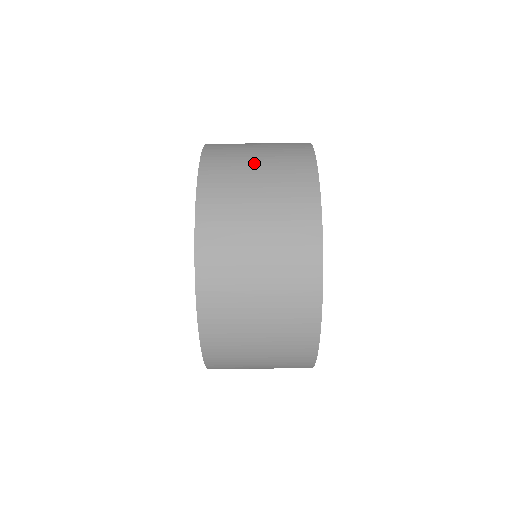
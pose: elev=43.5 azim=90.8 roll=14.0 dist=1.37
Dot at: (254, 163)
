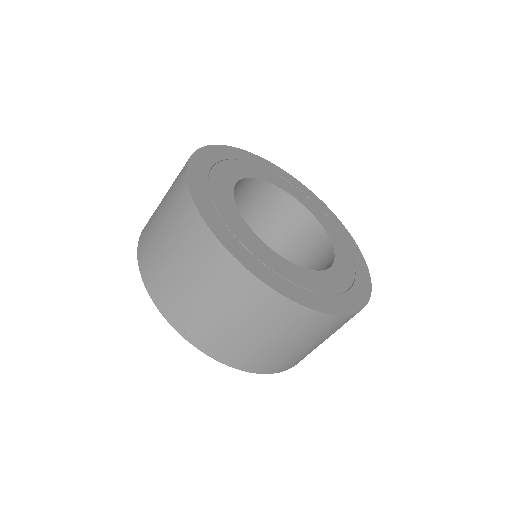
Dot at: (172, 262)
